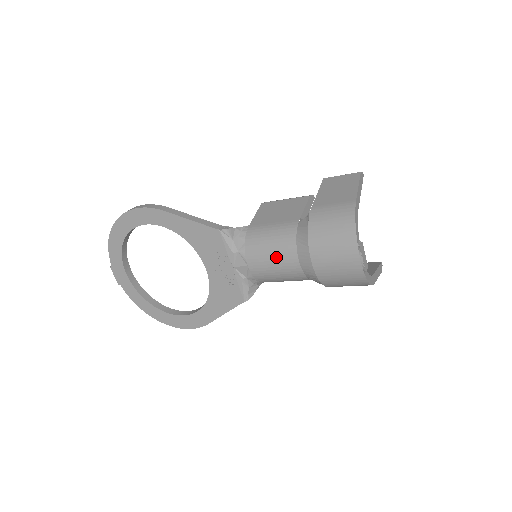
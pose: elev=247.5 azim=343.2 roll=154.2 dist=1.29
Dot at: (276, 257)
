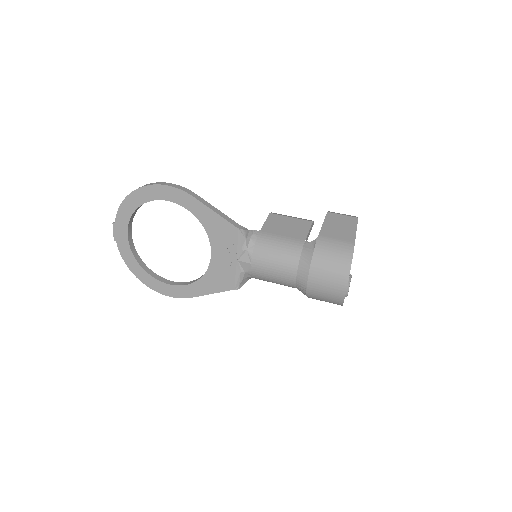
Dot at: (279, 265)
